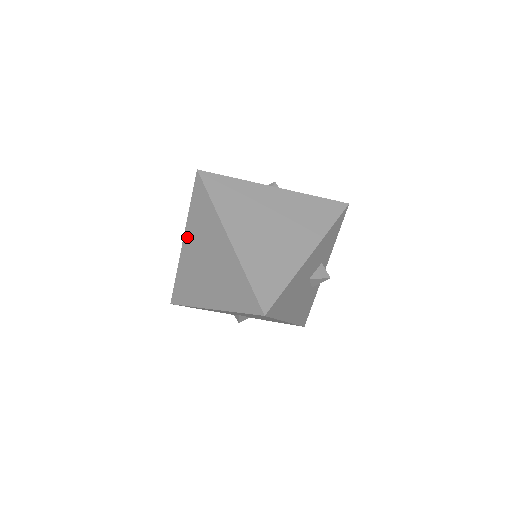
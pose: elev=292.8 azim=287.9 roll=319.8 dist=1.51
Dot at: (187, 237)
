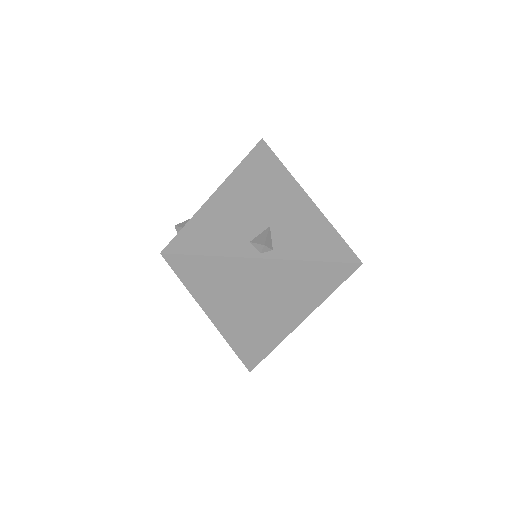
Dot at: occluded
